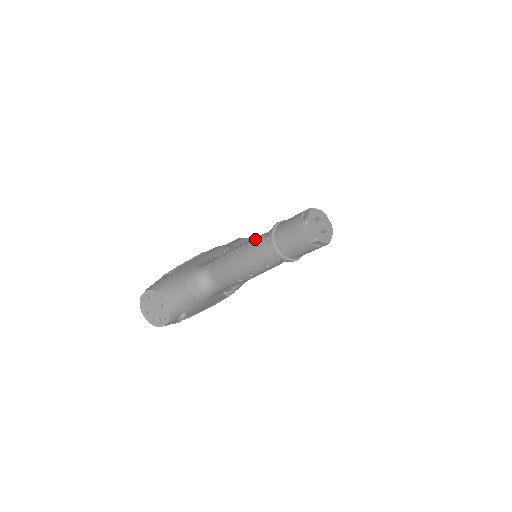
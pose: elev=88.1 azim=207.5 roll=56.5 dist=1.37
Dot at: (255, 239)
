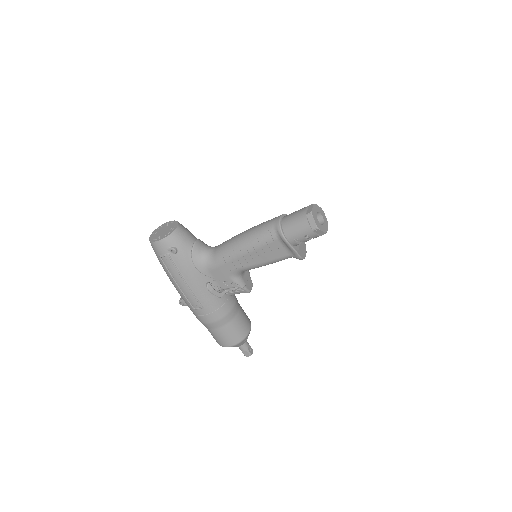
Dot at: occluded
